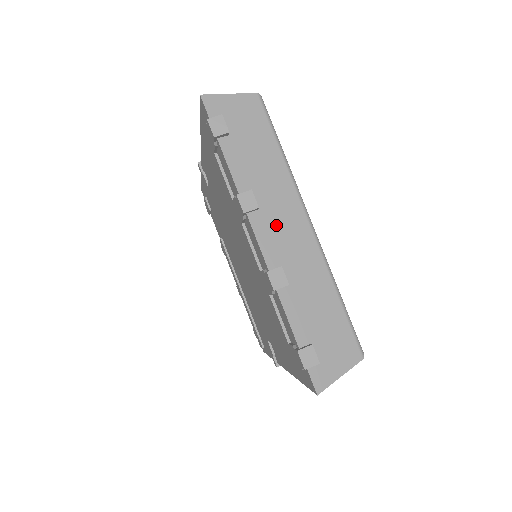
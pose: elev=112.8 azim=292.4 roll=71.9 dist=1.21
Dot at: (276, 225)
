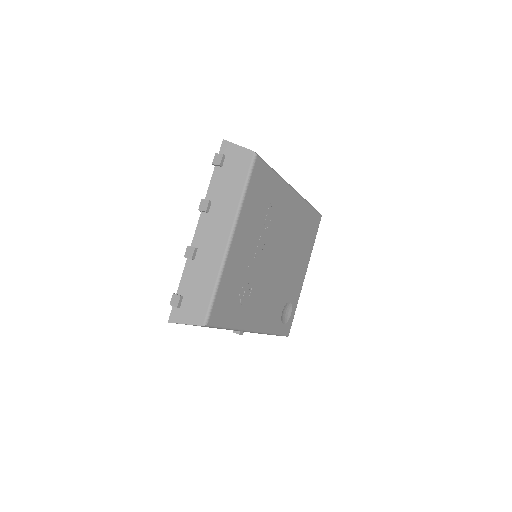
Dot at: (211, 226)
